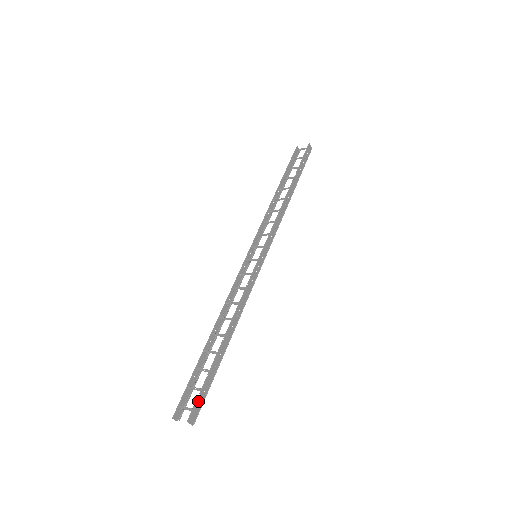
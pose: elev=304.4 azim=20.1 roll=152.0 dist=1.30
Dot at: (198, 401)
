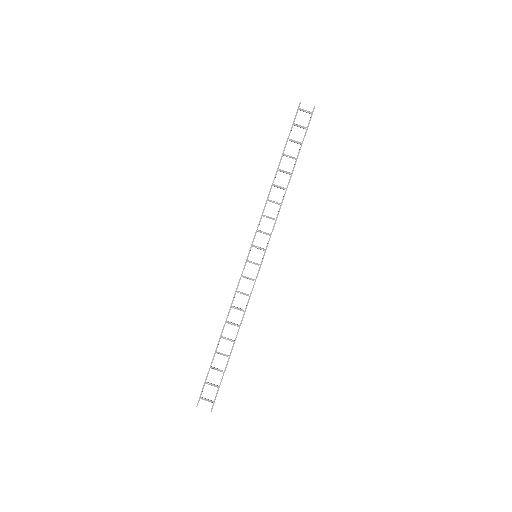
Dot at: occluded
